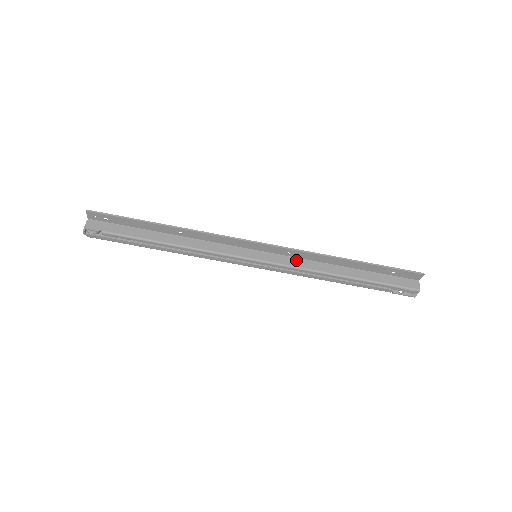
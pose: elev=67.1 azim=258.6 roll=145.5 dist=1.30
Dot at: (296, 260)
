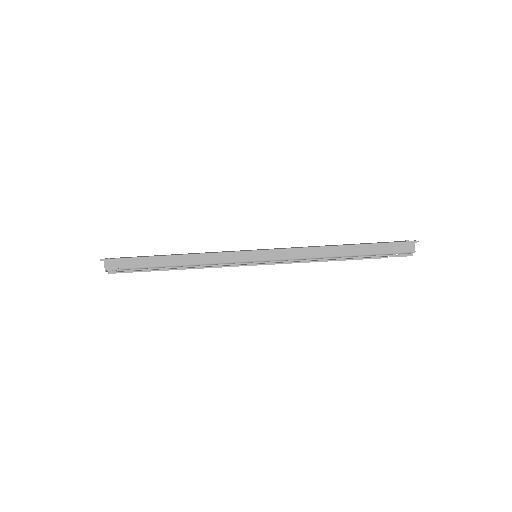
Dot at: (293, 252)
